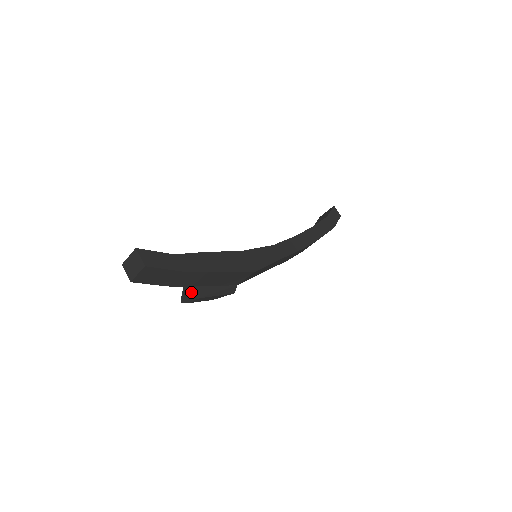
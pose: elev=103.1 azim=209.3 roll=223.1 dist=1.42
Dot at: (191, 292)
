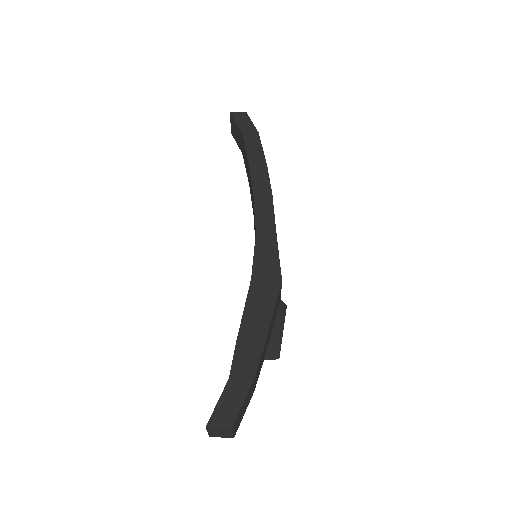
Dot at: occluded
